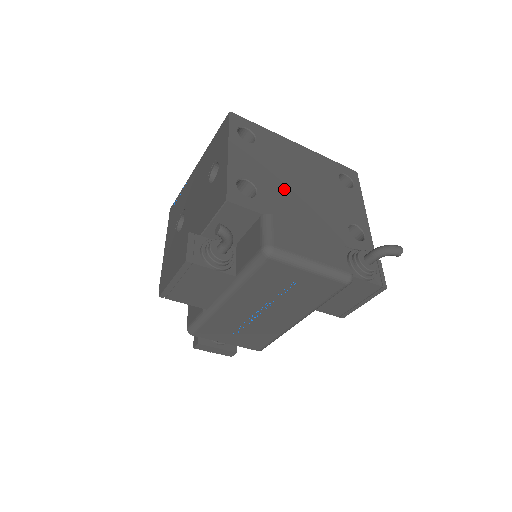
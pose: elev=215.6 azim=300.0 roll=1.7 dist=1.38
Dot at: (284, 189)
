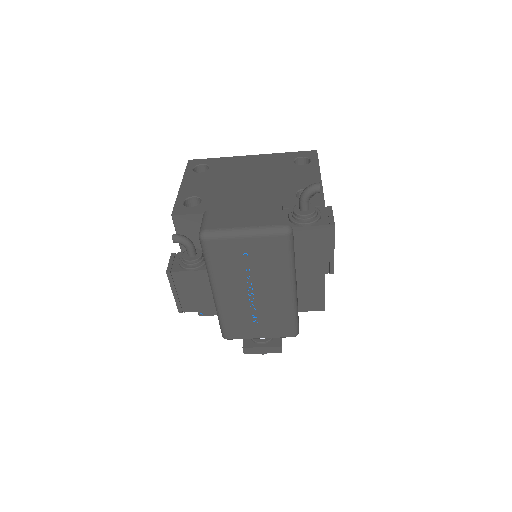
Dot at: (229, 190)
